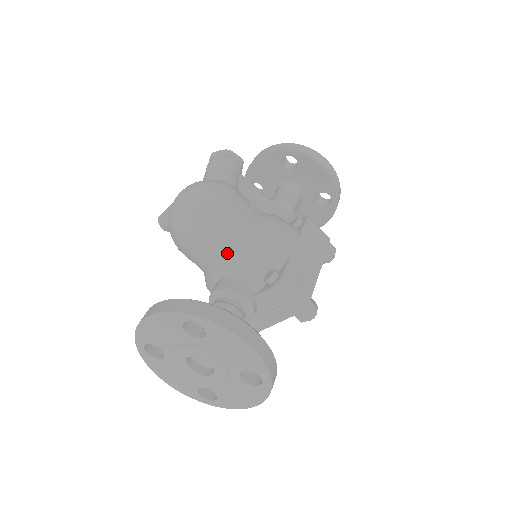
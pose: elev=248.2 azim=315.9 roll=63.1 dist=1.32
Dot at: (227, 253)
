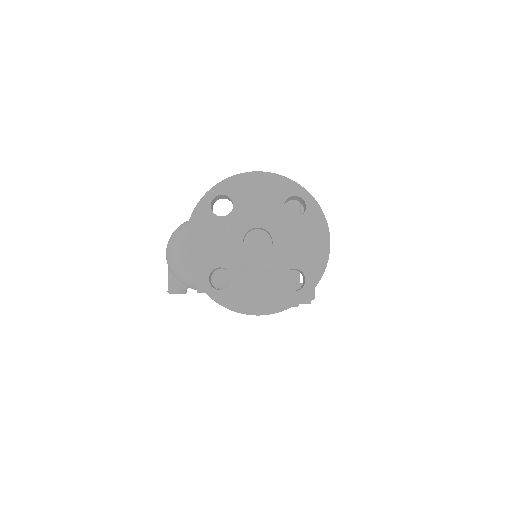
Dot at: occluded
